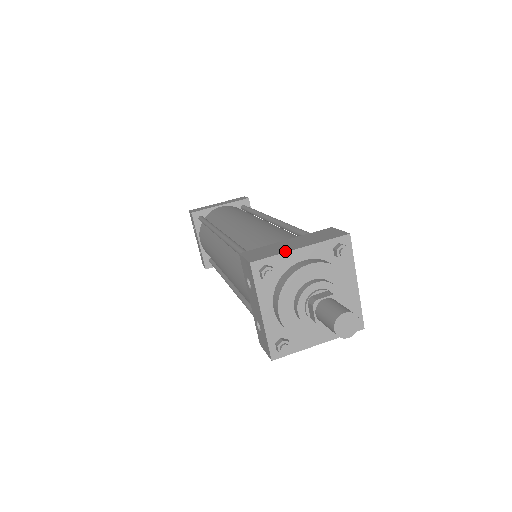
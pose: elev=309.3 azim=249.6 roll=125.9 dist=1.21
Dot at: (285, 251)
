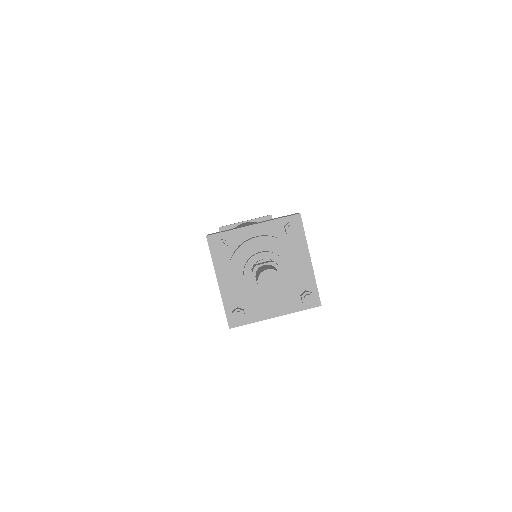
Dot at: occluded
